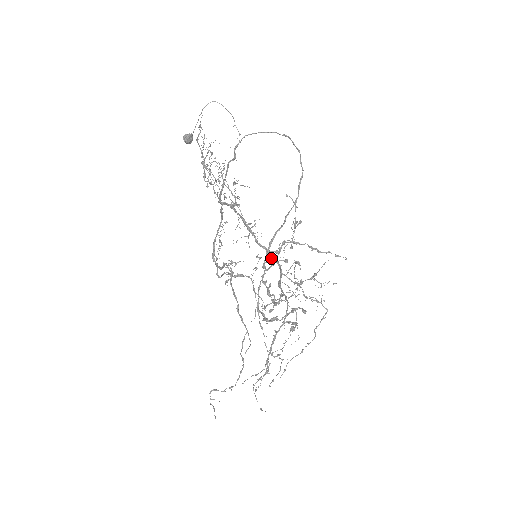
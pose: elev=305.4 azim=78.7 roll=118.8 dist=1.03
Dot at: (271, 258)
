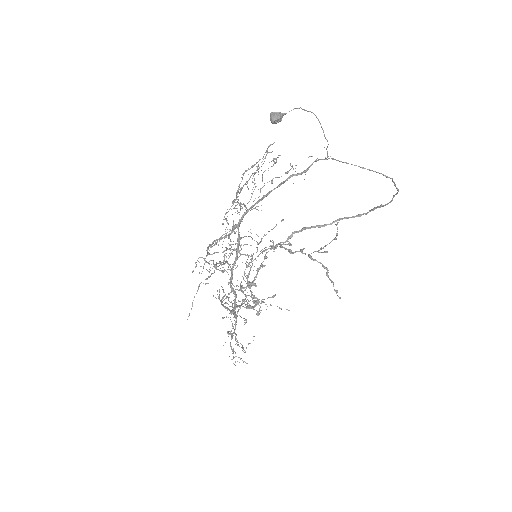
Dot at: (234, 299)
